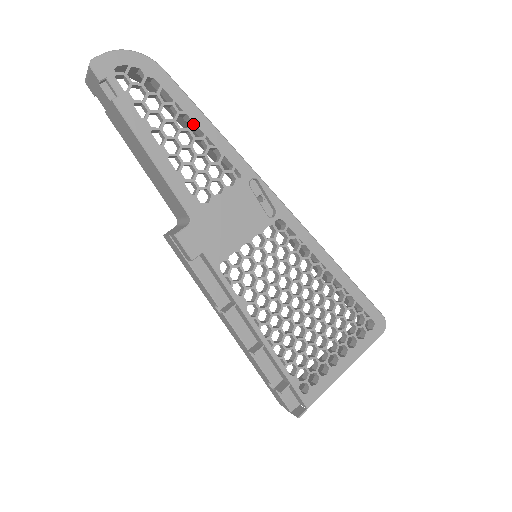
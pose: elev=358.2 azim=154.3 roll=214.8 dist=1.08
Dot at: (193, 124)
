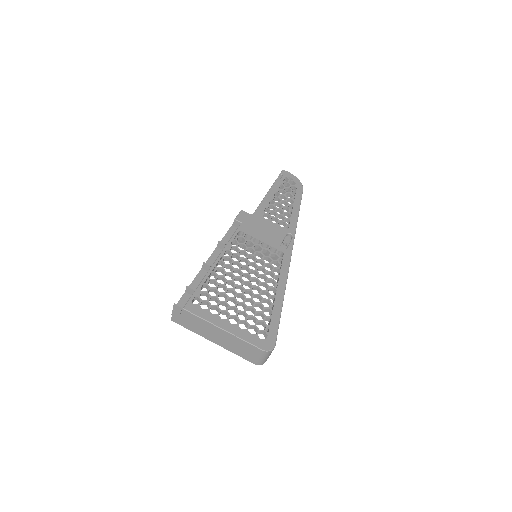
Dot at: (292, 205)
